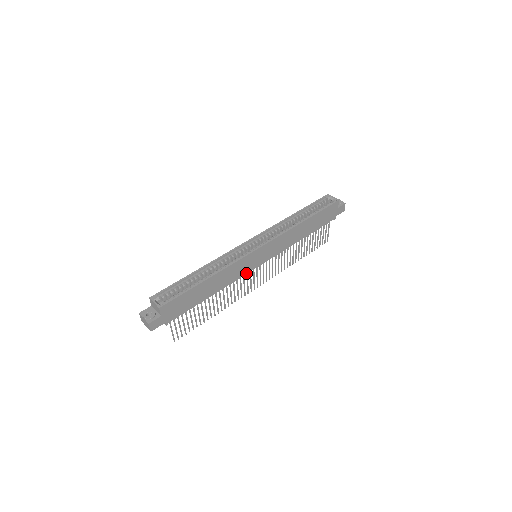
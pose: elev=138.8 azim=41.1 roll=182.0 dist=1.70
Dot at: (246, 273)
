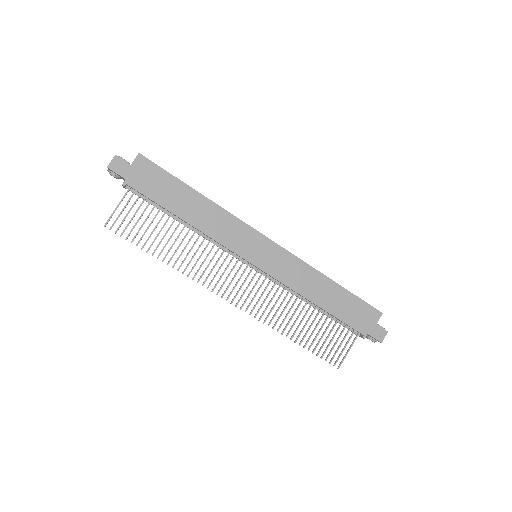
Dot at: (233, 250)
